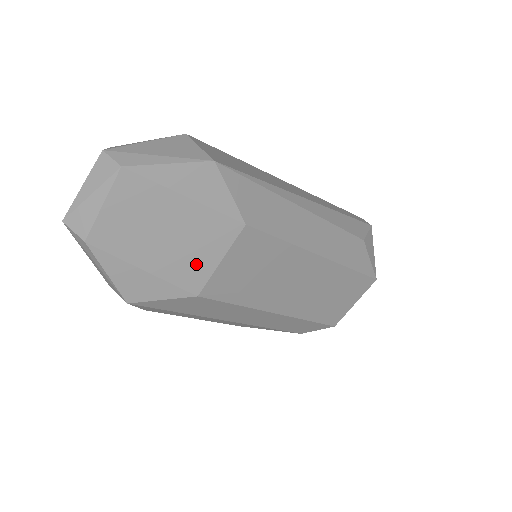
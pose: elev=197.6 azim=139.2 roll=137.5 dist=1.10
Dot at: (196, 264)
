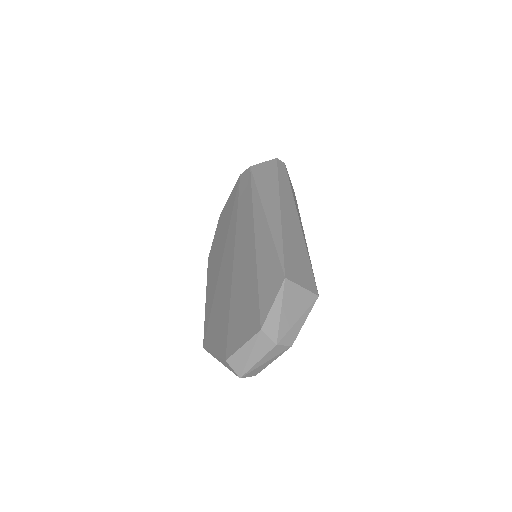
Dot at: occluded
